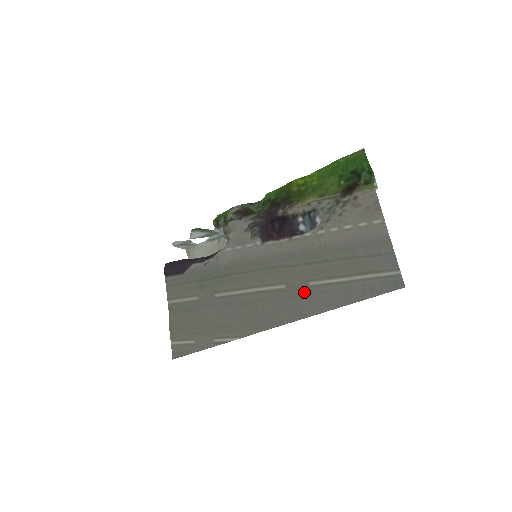
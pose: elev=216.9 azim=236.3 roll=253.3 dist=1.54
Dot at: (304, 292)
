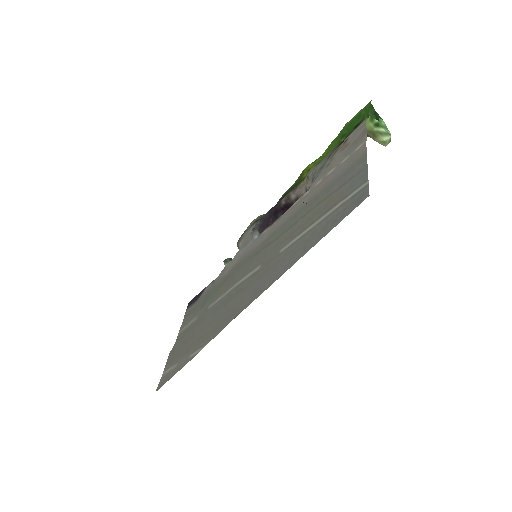
Dot at: (273, 263)
